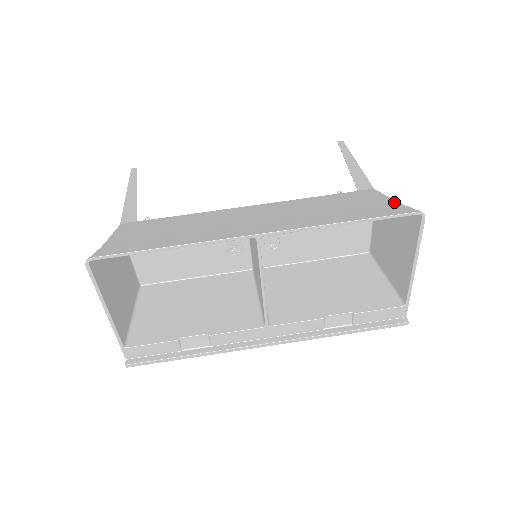
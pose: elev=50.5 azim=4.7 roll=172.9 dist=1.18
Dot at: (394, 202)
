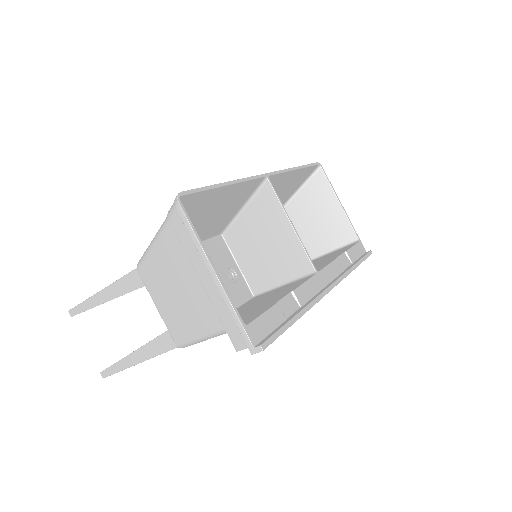
Dot at: occluded
